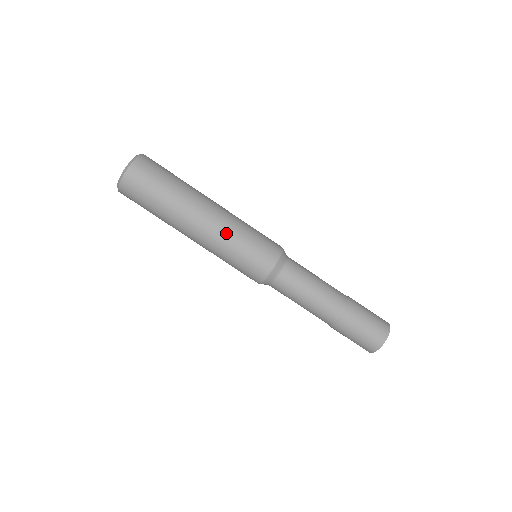
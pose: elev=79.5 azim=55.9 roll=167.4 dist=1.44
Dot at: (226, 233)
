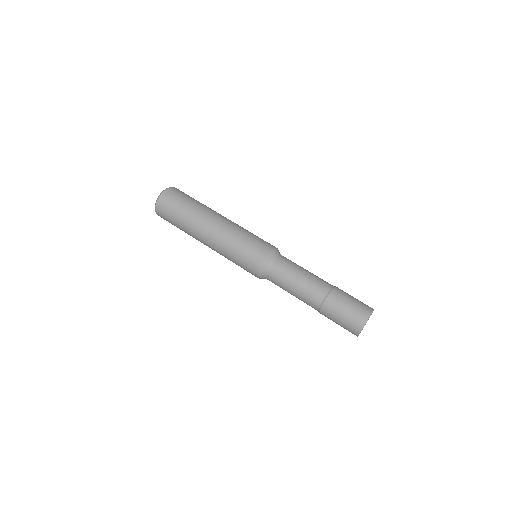
Dot at: (226, 238)
